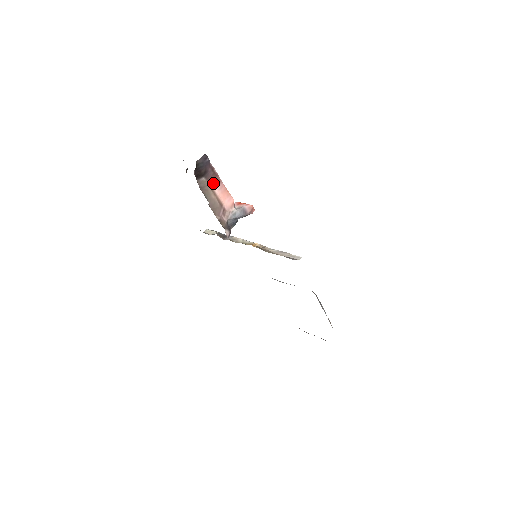
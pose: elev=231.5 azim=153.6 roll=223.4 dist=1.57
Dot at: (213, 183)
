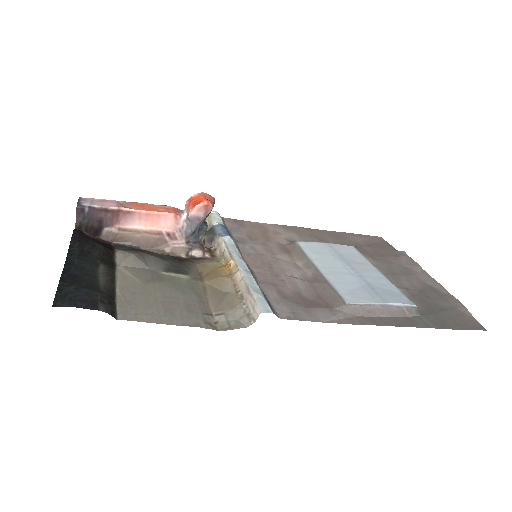
Dot at: (123, 222)
